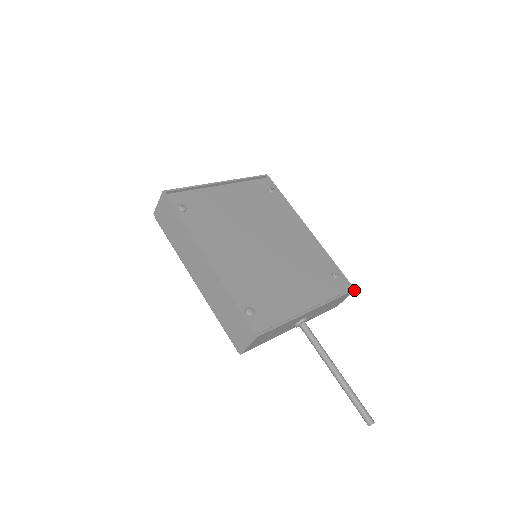
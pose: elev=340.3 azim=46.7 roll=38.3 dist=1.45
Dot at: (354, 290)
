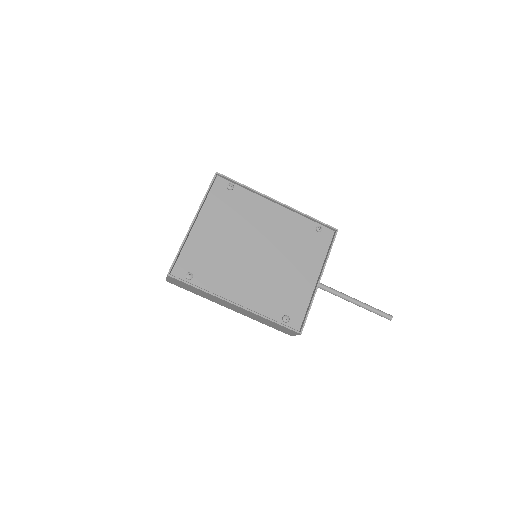
Dot at: (337, 230)
